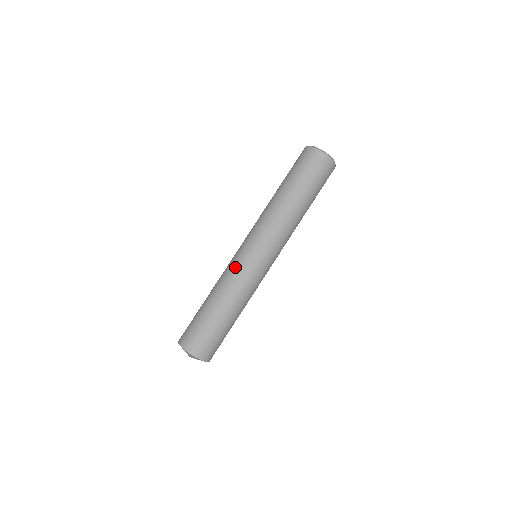
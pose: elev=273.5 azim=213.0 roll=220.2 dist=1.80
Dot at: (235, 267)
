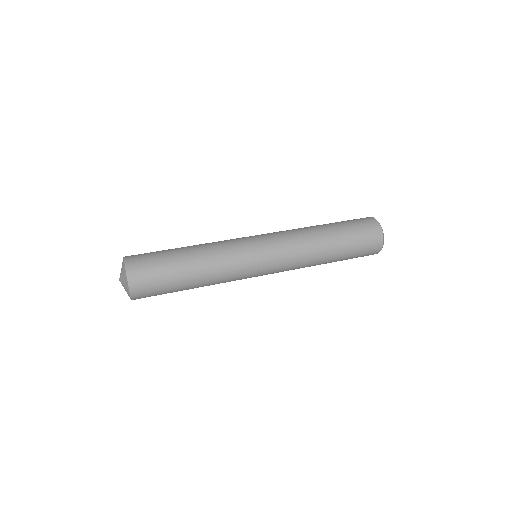
Dot at: occluded
